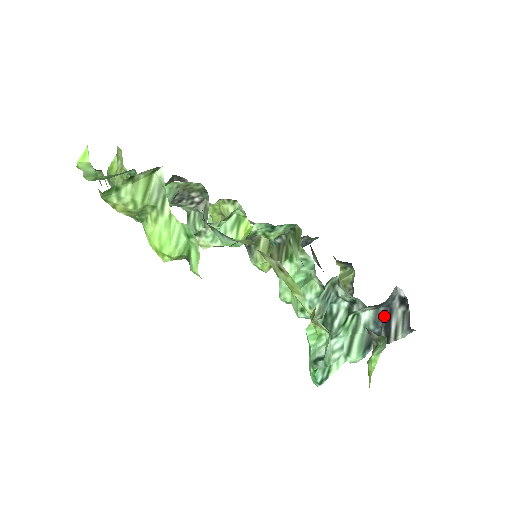
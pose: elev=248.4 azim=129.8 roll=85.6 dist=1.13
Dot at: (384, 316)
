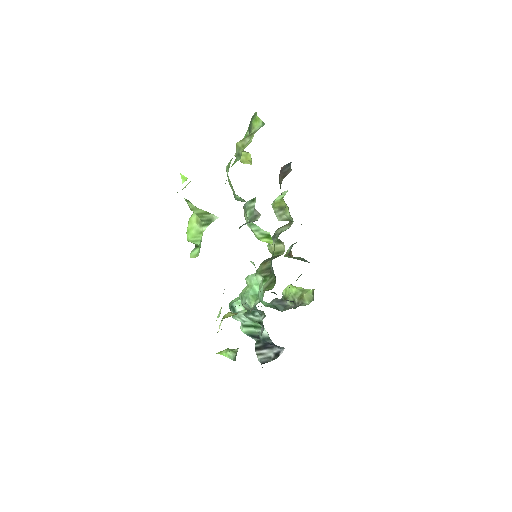
Dot at: (269, 343)
